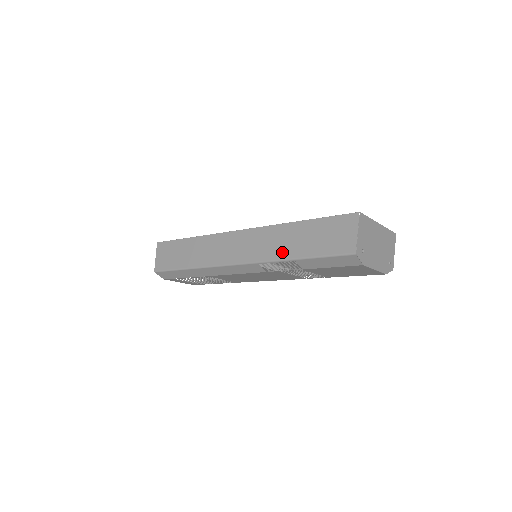
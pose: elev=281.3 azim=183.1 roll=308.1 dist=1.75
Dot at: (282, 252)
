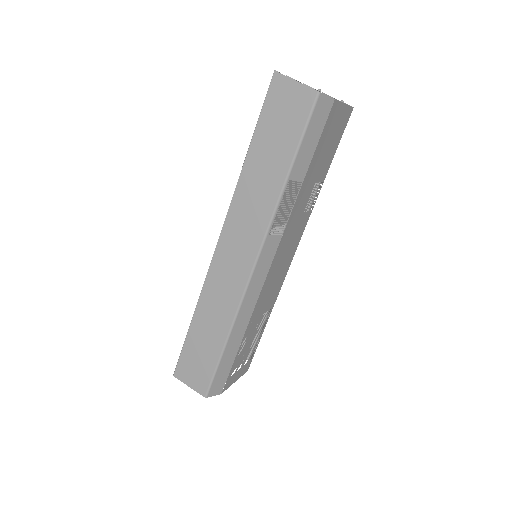
Dot at: (270, 193)
